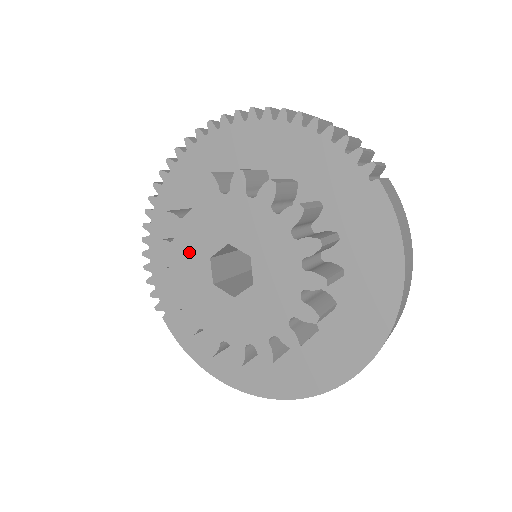
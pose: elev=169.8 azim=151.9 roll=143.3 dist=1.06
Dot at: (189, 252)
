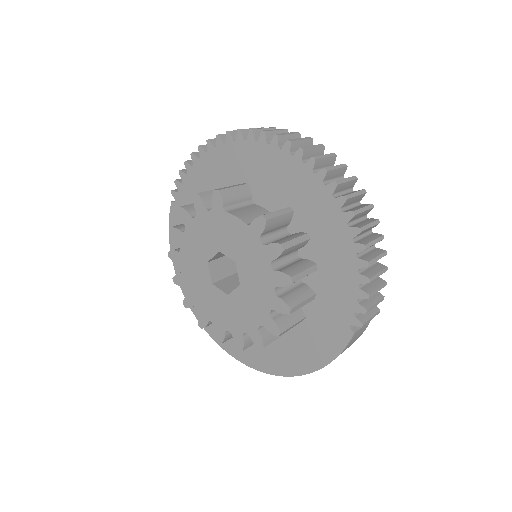
Dot at: (211, 230)
